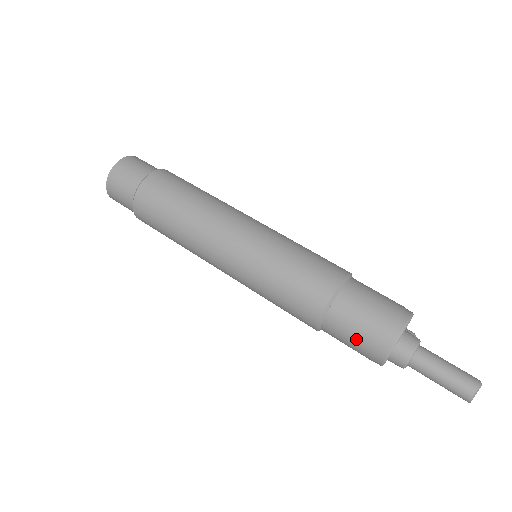
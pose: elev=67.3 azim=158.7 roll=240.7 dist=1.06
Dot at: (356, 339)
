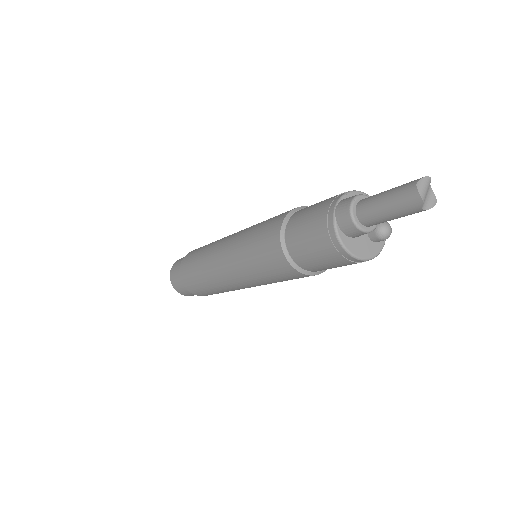
Dot at: (308, 227)
